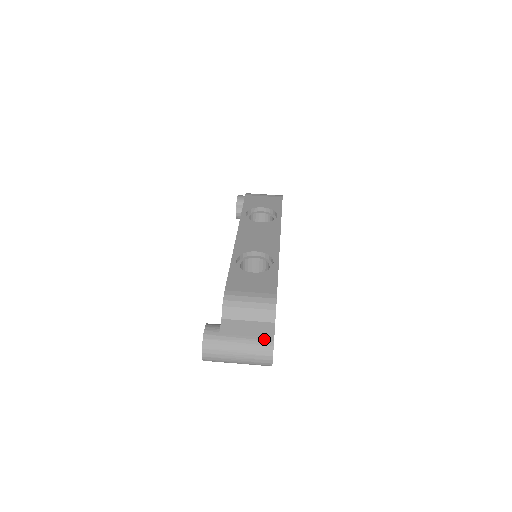
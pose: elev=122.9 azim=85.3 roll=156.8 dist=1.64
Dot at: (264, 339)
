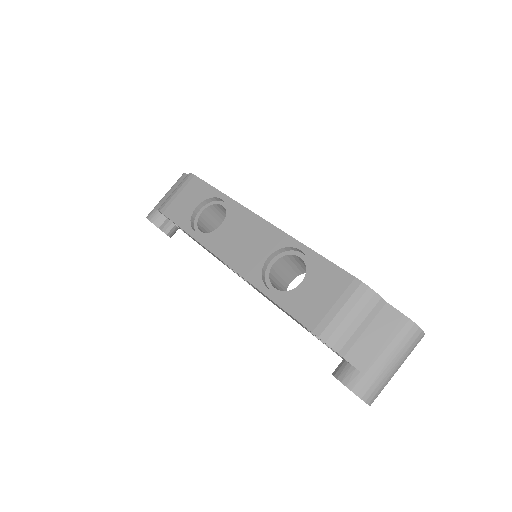
Dot at: (400, 328)
